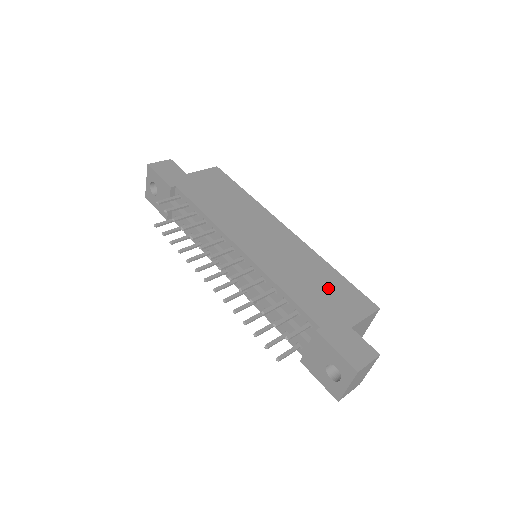
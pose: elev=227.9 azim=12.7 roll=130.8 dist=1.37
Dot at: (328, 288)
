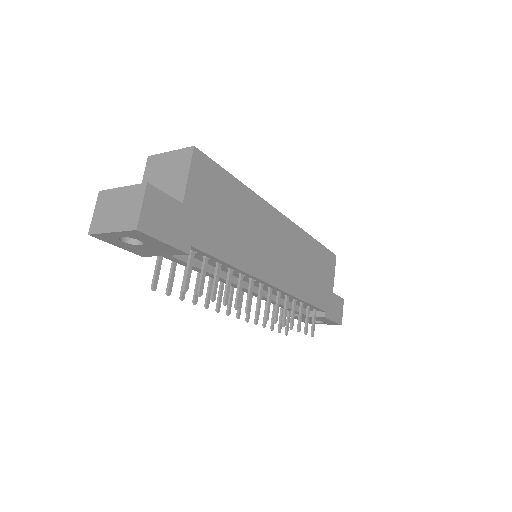
Dot at: (318, 267)
